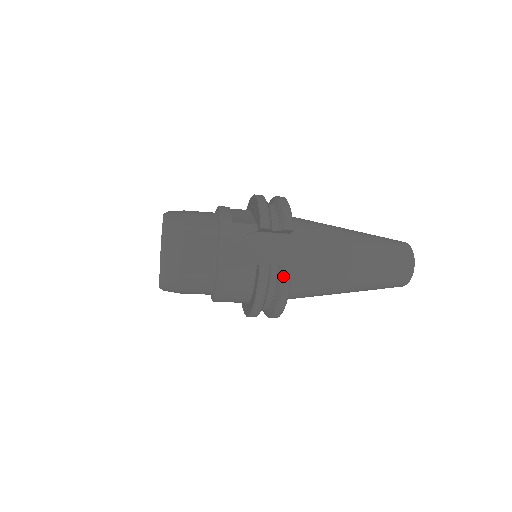
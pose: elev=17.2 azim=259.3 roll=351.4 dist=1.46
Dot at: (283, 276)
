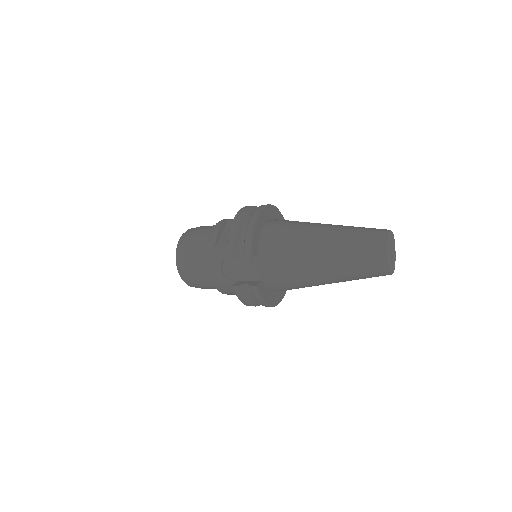
Dot at: (252, 293)
